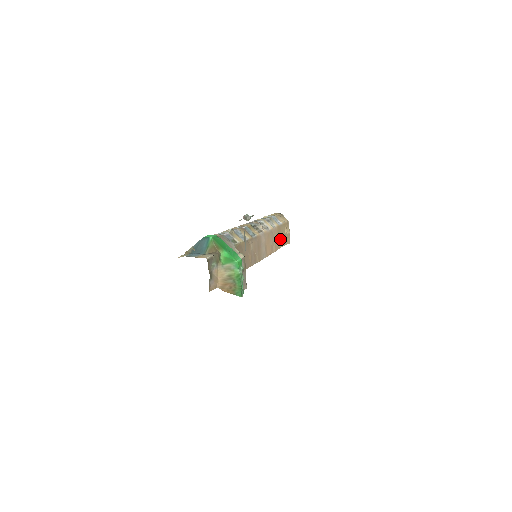
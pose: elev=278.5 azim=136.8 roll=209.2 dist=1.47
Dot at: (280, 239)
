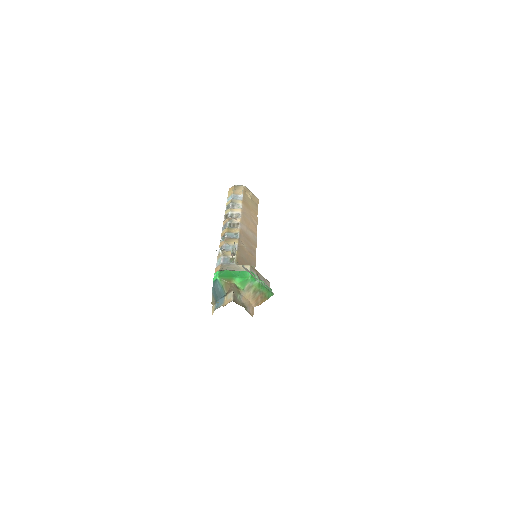
Dot at: (252, 208)
